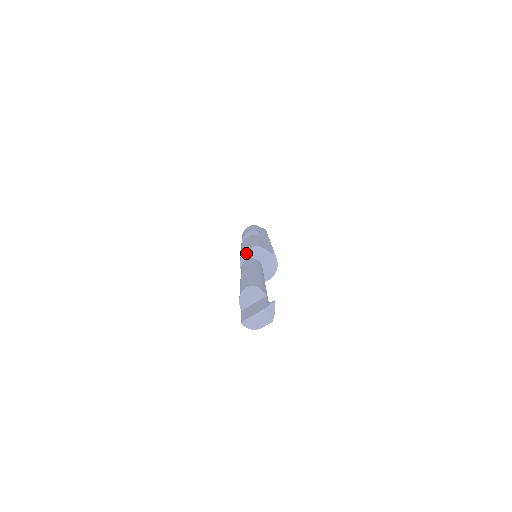
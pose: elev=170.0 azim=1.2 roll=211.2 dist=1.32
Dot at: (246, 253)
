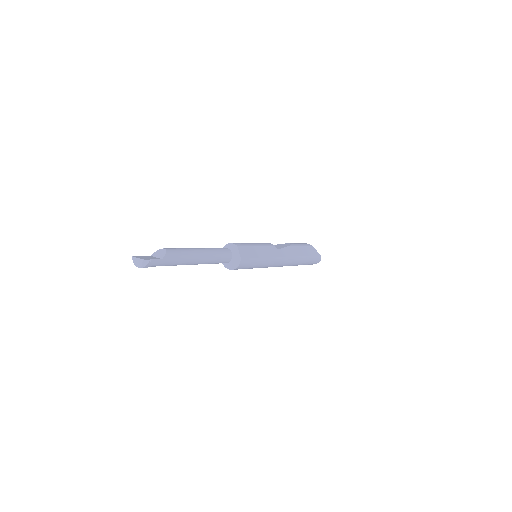
Dot at: (230, 244)
